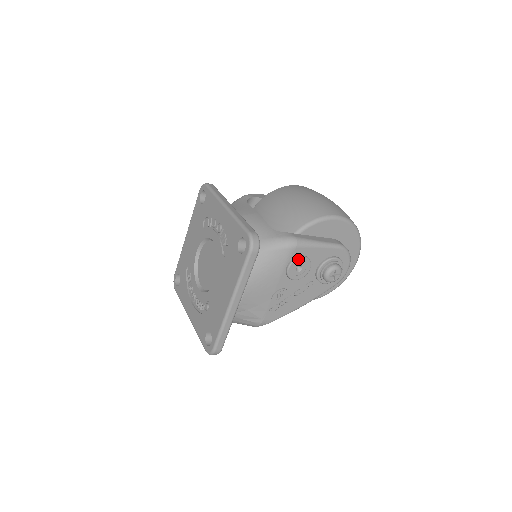
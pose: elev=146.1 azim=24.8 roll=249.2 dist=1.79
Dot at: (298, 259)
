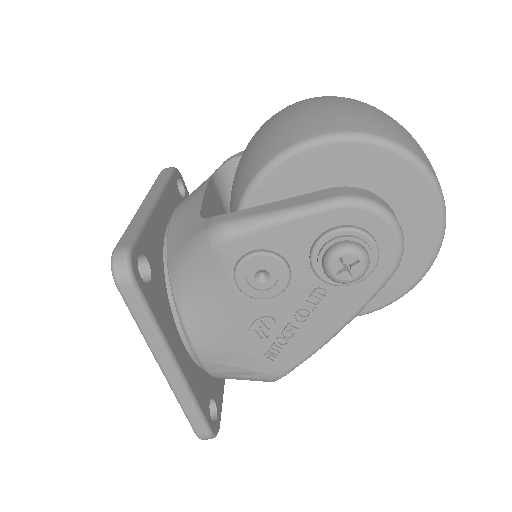
Dot at: (243, 262)
